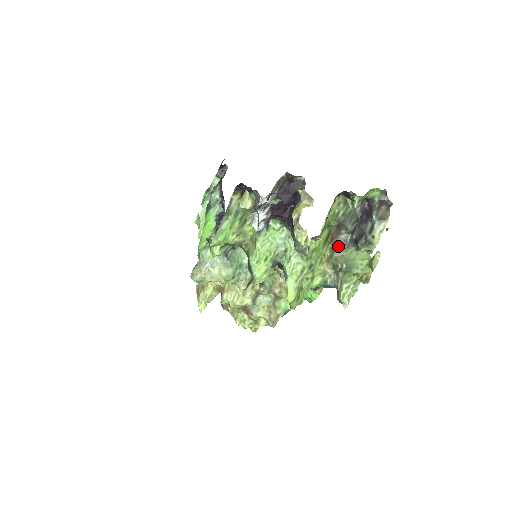
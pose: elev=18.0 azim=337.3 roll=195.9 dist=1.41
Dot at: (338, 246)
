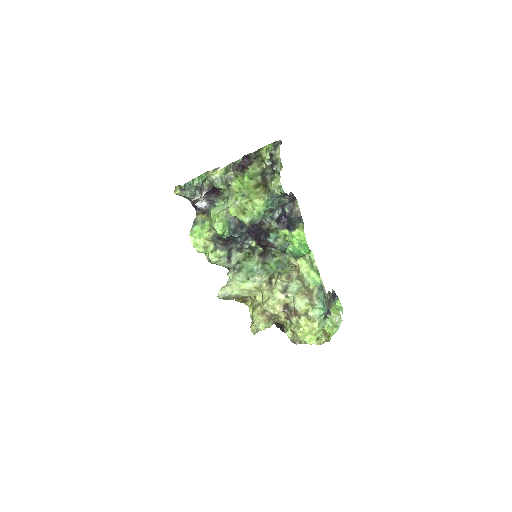
Dot at: occluded
